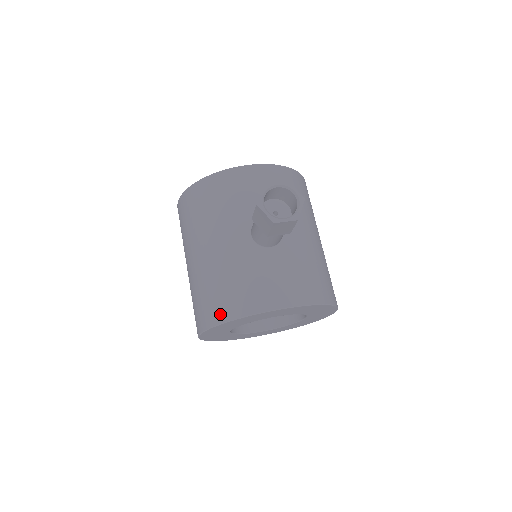
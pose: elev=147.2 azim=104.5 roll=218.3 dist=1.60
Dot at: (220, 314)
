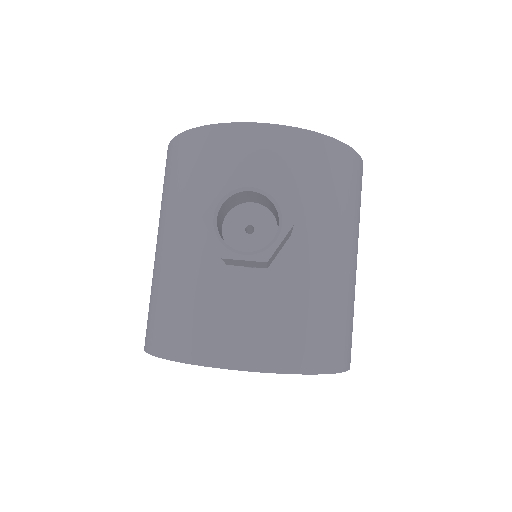
Dot at: (159, 342)
